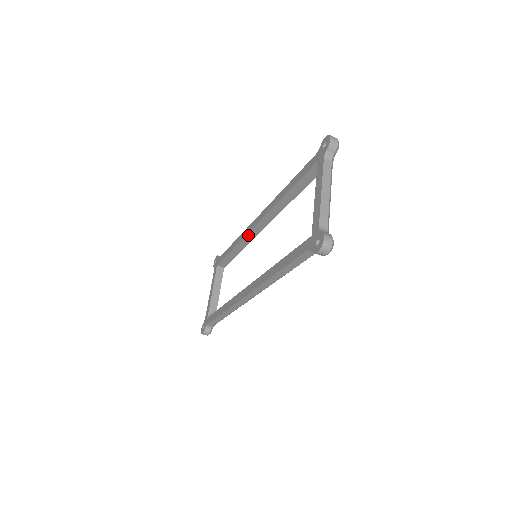
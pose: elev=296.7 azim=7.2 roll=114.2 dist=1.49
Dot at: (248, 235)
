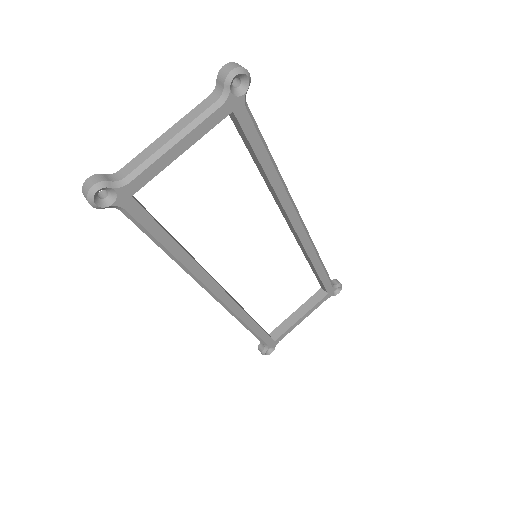
Dot at: (297, 240)
